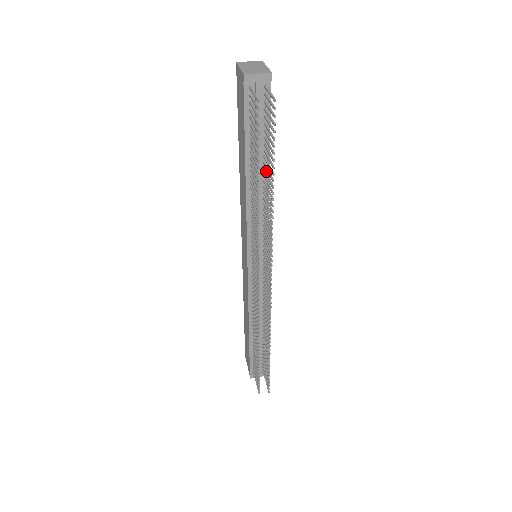
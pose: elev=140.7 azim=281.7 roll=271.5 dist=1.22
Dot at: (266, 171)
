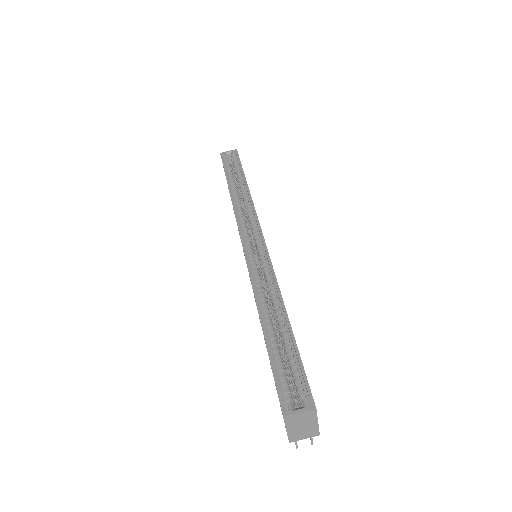
Dot at: occluded
